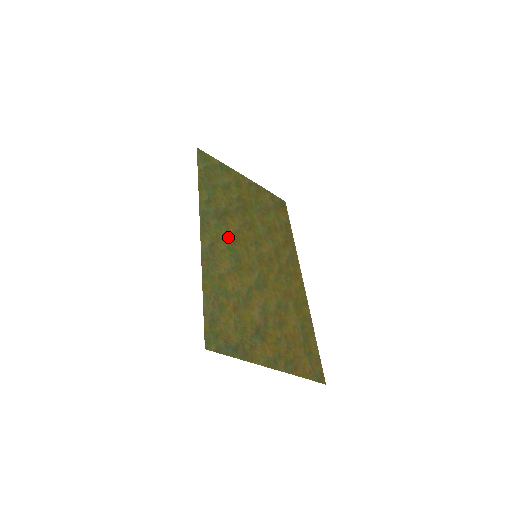
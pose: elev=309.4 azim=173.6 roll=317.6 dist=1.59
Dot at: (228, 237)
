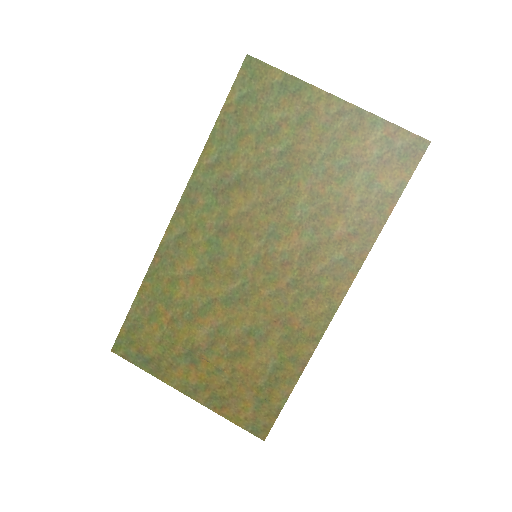
Dot at: (218, 224)
